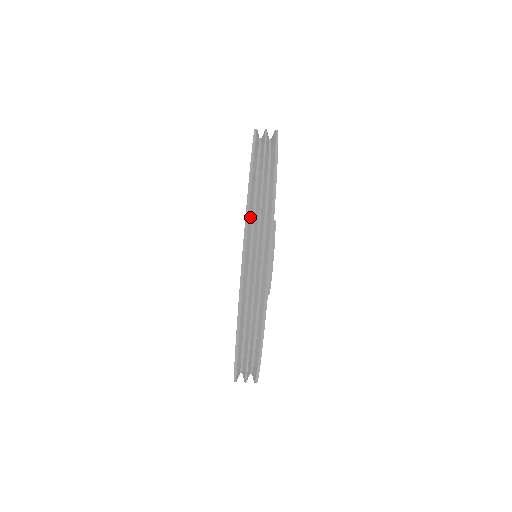
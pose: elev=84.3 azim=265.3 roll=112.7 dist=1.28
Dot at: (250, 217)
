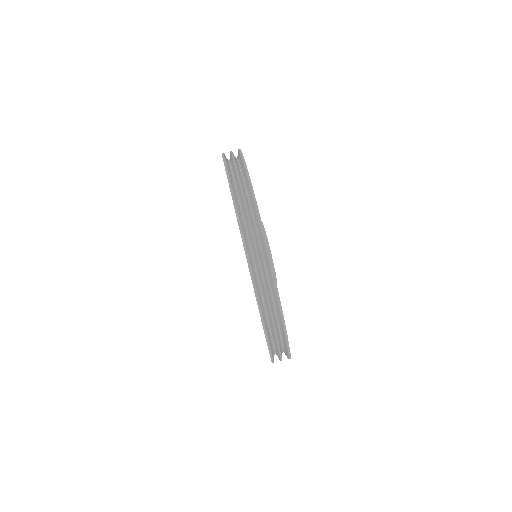
Dot at: (227, 165)
